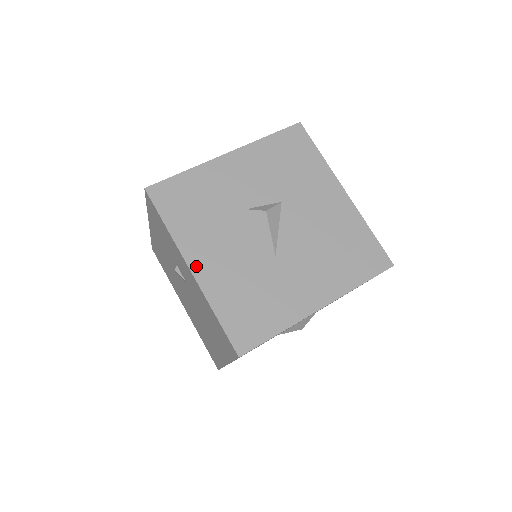
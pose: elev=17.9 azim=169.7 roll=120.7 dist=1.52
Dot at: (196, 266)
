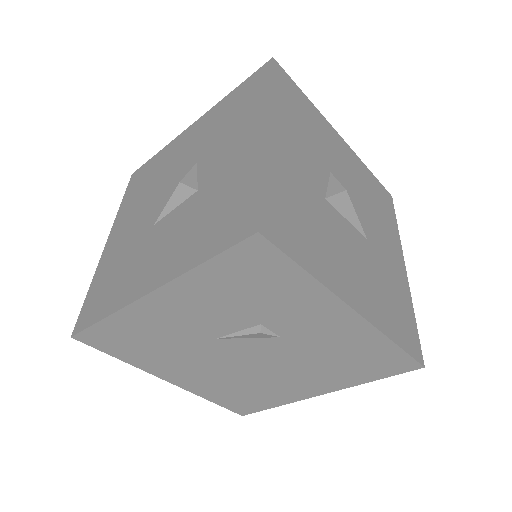
Dot at: (356, 303)
